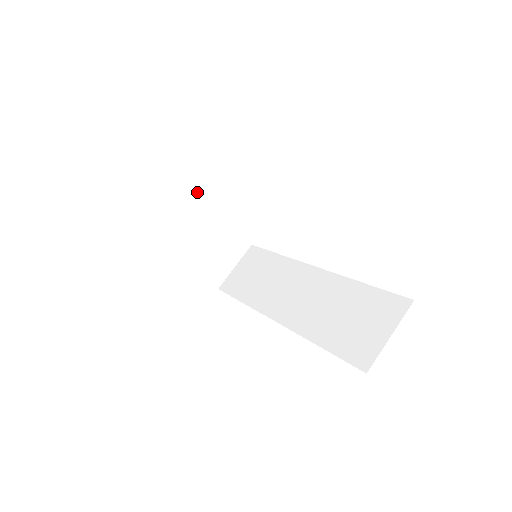
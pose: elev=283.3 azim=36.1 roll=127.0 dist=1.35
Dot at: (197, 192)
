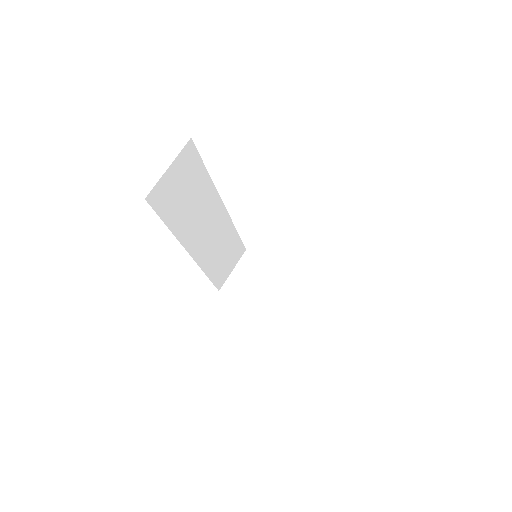
Dot at: (265, 260)
